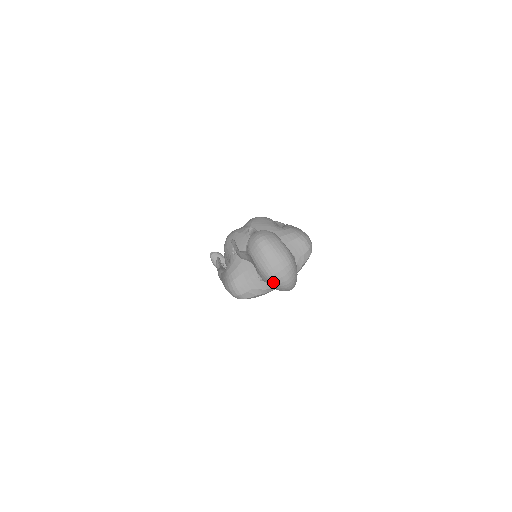
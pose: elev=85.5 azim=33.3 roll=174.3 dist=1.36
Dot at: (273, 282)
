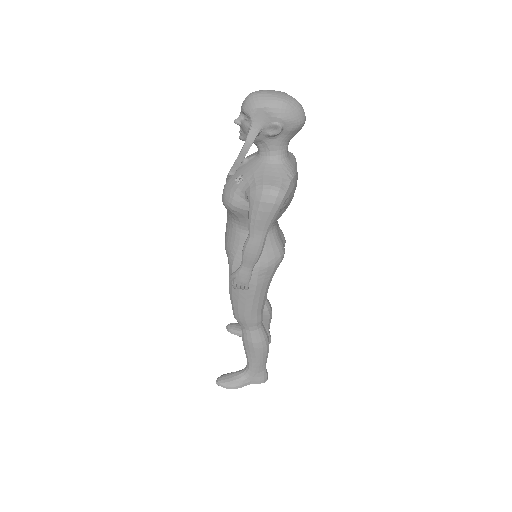
Dot at: (289, 107)
